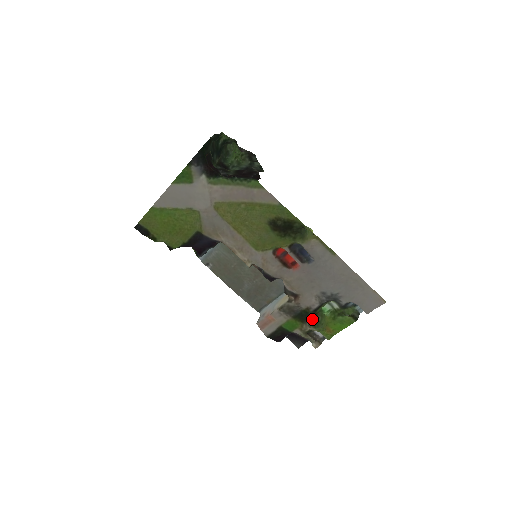
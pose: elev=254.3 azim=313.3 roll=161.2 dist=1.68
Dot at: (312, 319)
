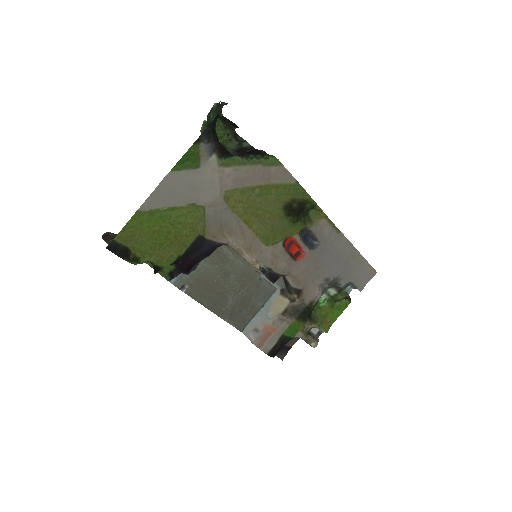
Dot at: (310, 315)
